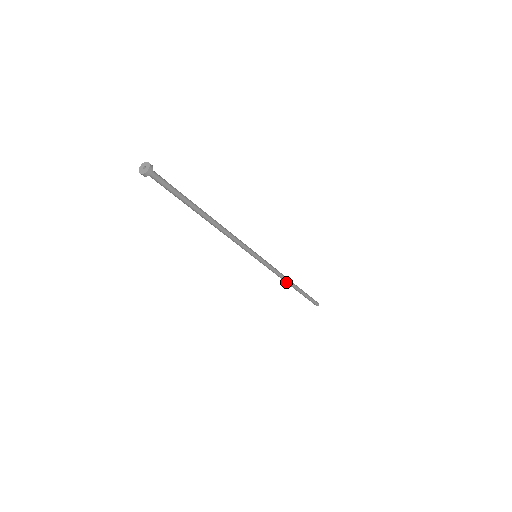
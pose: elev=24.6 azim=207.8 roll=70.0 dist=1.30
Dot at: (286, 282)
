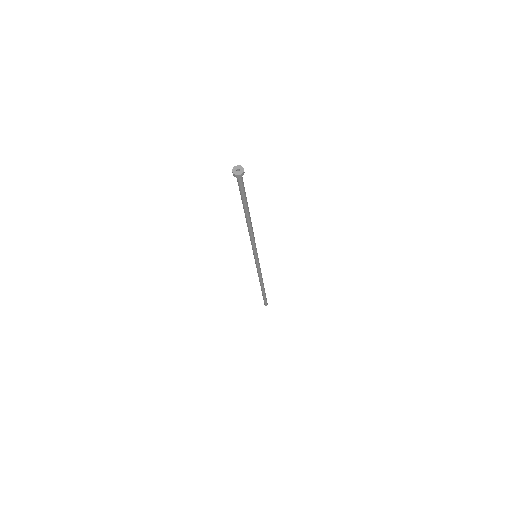
Dot at: (260, 281)
